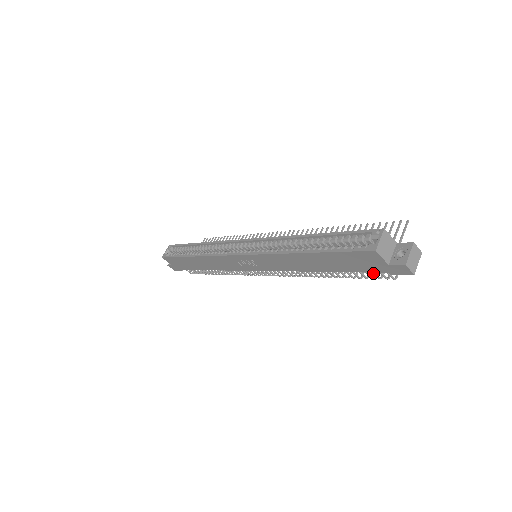
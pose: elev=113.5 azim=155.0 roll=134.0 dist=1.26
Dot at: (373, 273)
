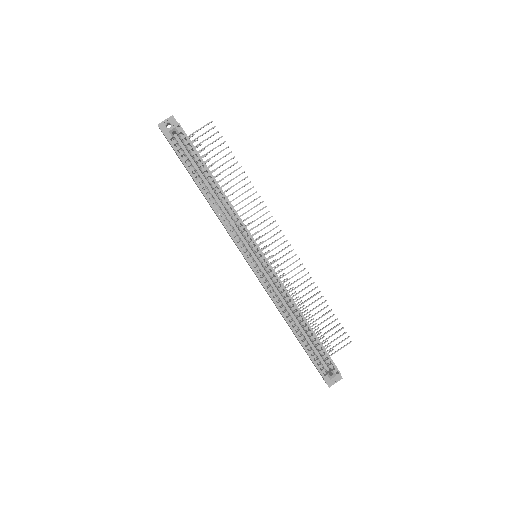
Dot at: occluded
